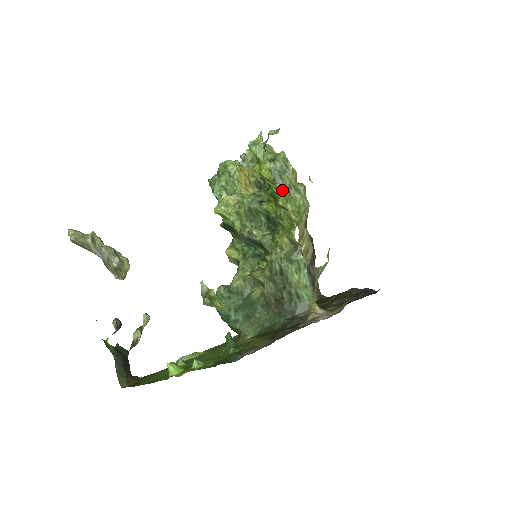
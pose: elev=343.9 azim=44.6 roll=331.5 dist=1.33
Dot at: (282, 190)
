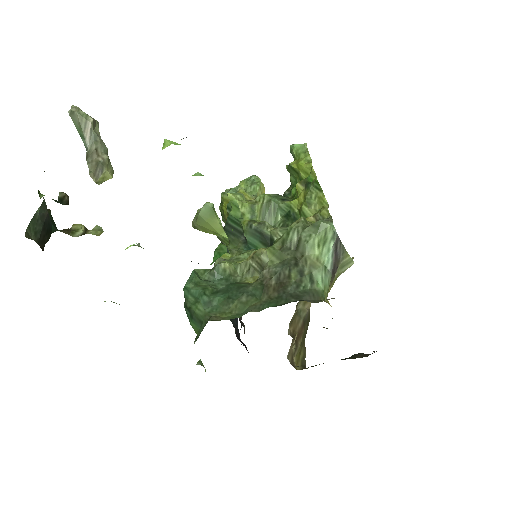
Dot at: occluded
